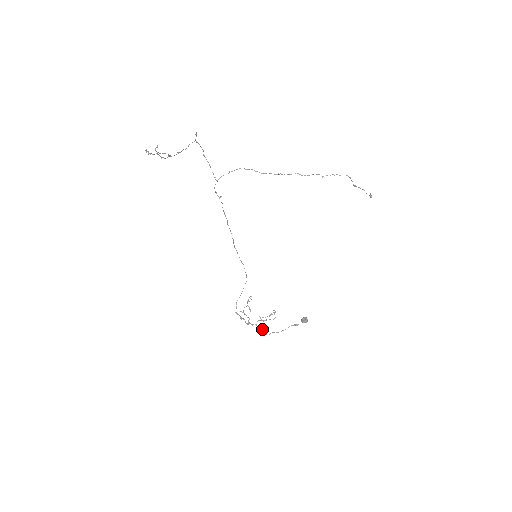
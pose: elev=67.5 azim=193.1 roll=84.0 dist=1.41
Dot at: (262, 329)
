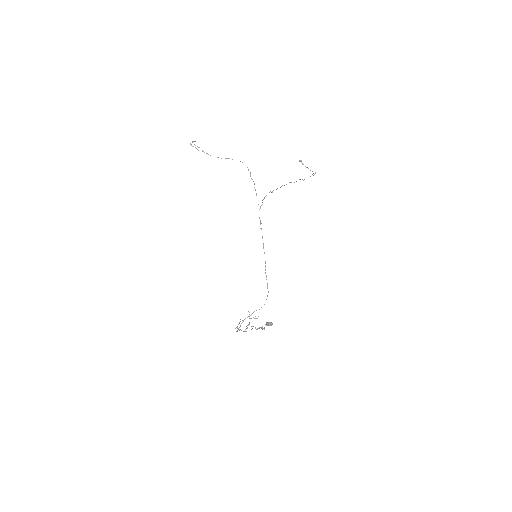
Dot at: (239, 330)
